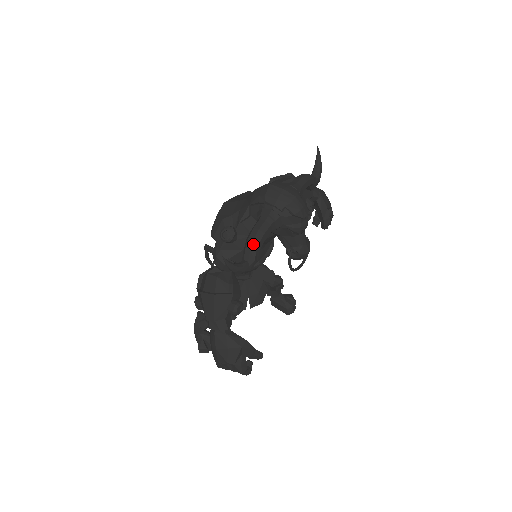
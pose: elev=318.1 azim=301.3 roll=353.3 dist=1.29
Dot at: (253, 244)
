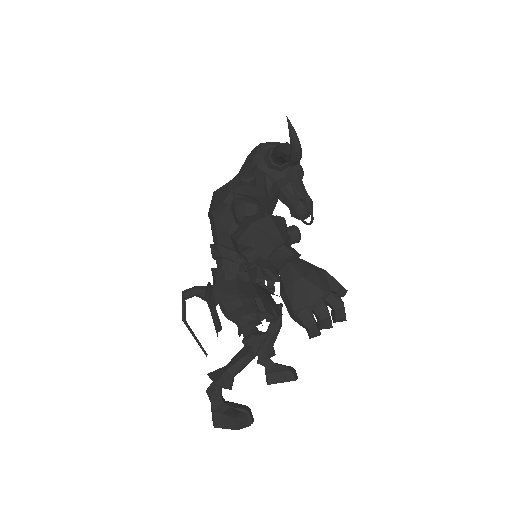
Dot at: occluded
